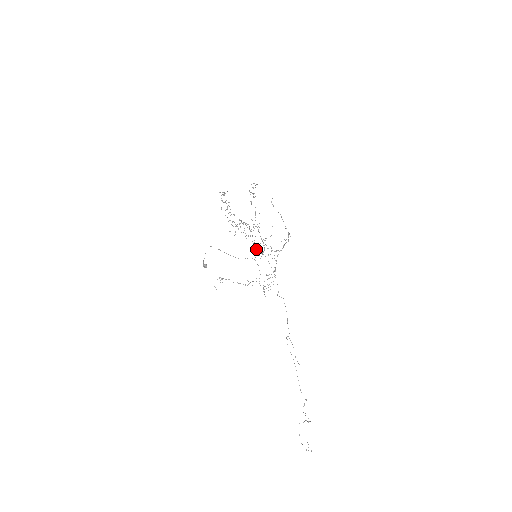
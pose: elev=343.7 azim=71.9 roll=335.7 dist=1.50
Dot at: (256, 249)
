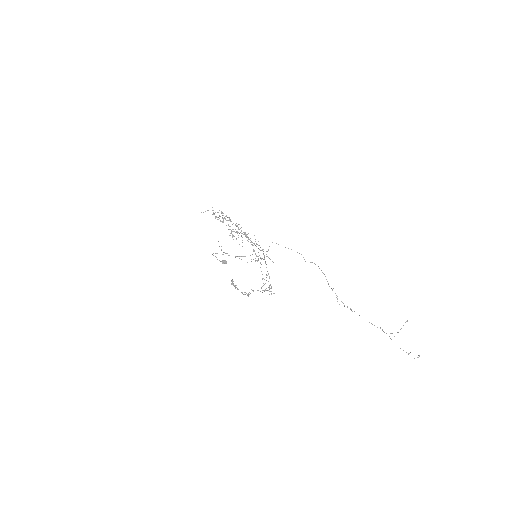
Dot at: (253, 251)
